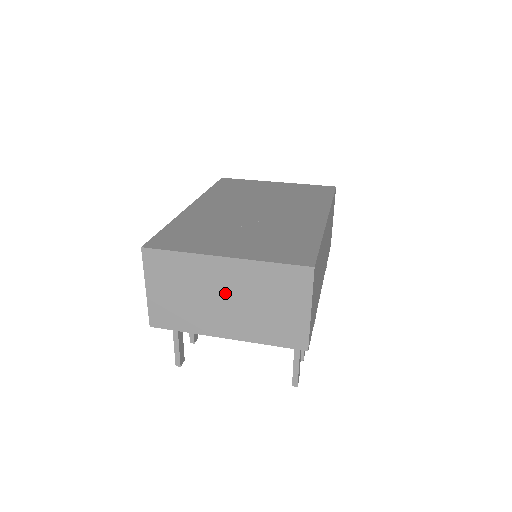
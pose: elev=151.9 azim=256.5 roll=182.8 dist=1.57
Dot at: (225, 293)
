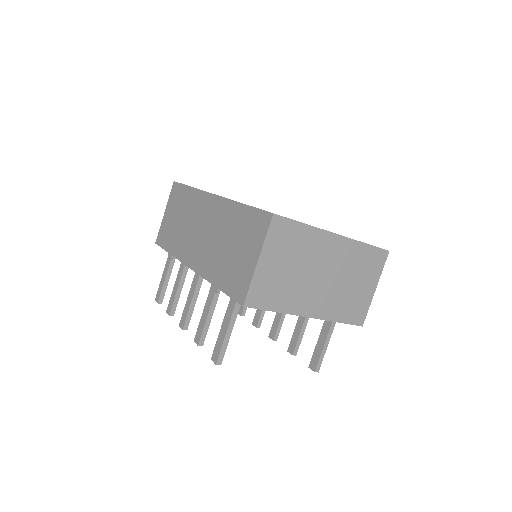
Dot at: (325, 270)
